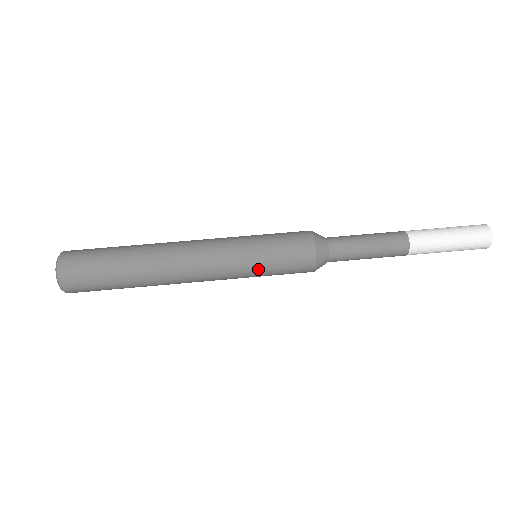
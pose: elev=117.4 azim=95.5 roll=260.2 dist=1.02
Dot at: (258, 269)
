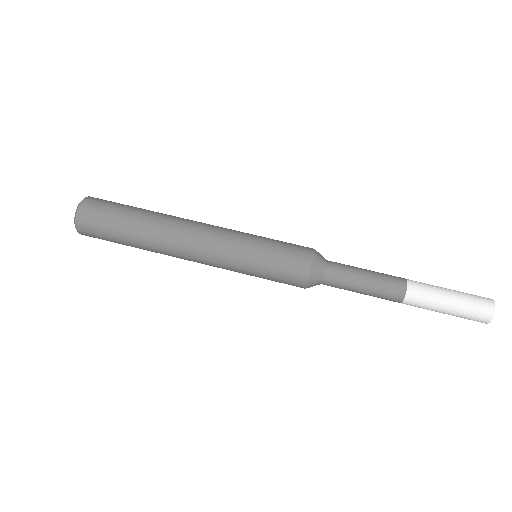
Dot at: (252, 265)
